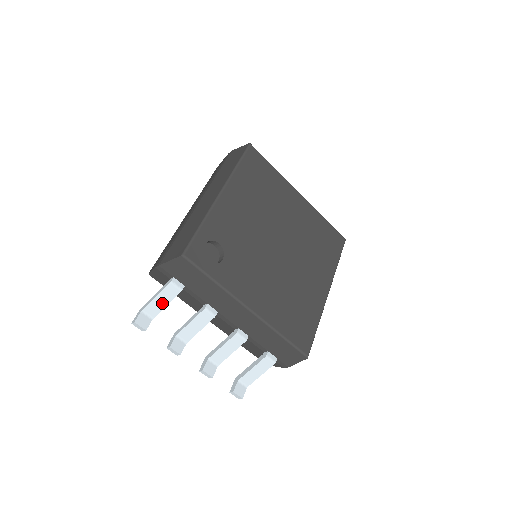
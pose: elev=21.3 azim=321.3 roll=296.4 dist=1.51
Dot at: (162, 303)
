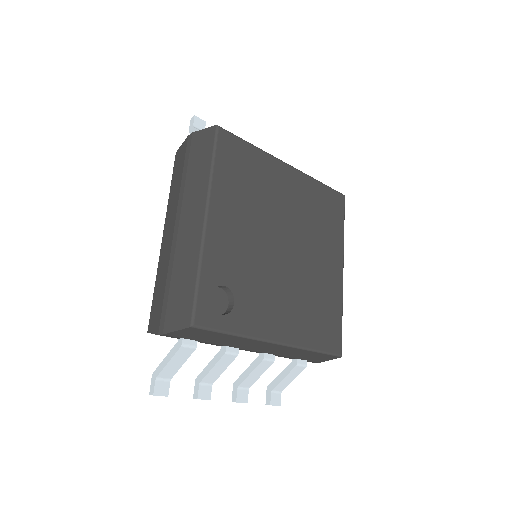
Dot at: (177, 365)
